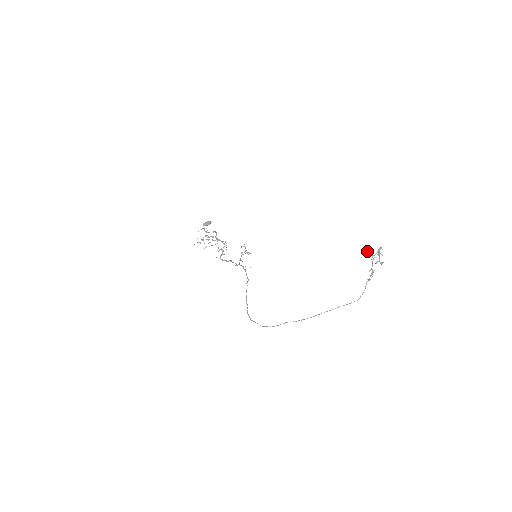
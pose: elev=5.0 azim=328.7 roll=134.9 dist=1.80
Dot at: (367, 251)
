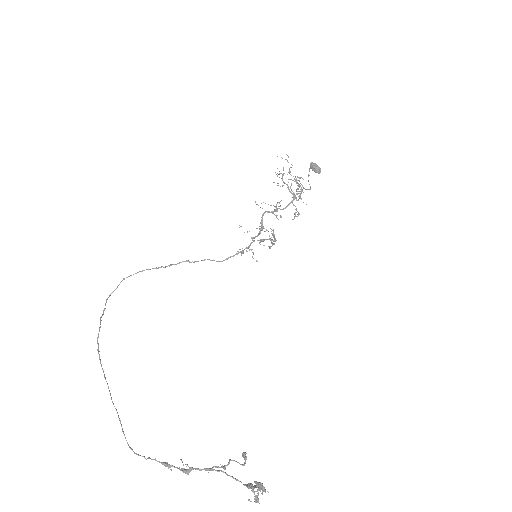
Dot at: (243, 454)
